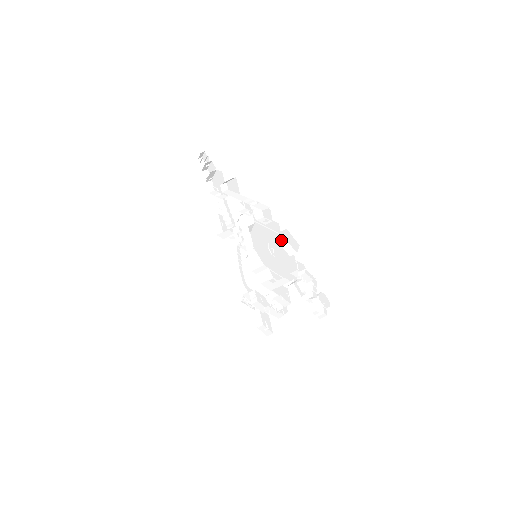
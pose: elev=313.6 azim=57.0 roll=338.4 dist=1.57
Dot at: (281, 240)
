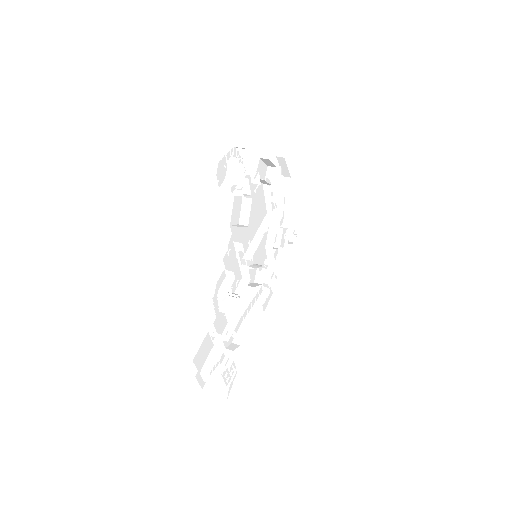
Dot at: occluded
